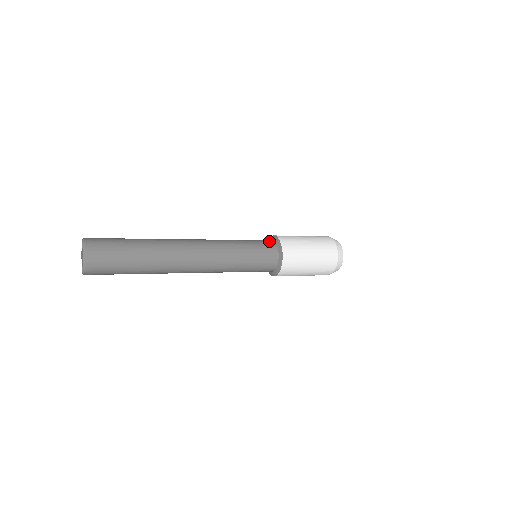
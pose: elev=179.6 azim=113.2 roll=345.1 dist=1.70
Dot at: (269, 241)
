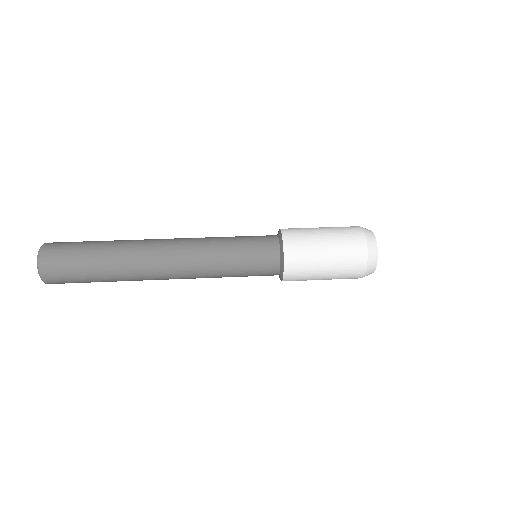
Dot at: (270, 235)
